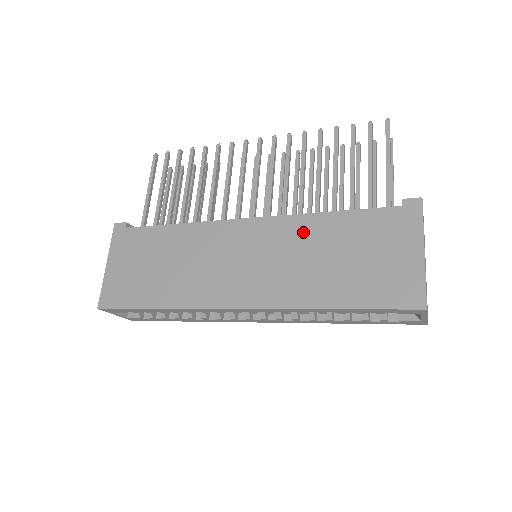
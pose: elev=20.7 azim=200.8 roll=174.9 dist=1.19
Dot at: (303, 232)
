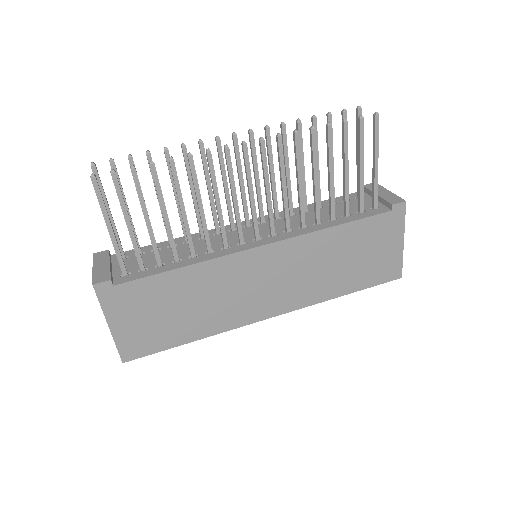
Dot at: (317, 247)
